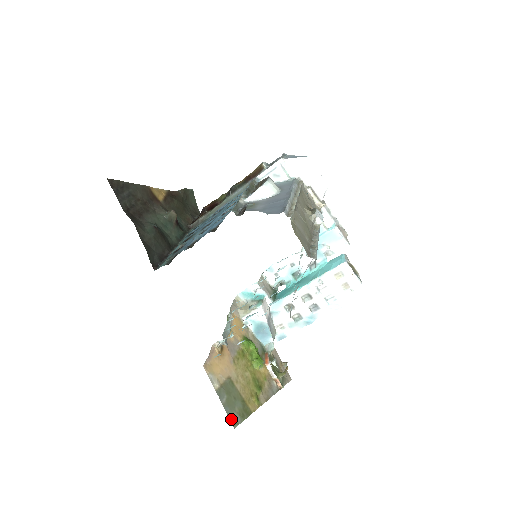
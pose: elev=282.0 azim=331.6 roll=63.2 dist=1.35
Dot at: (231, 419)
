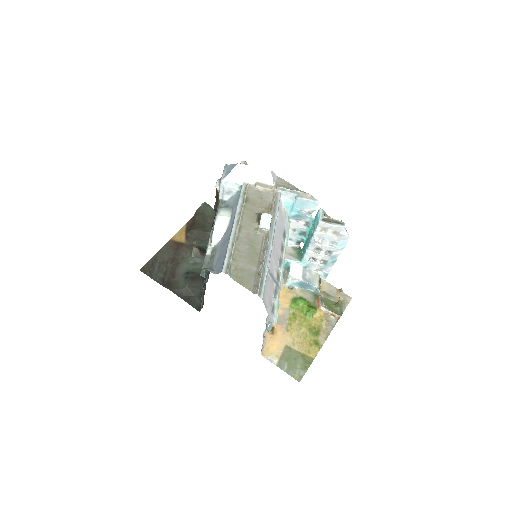
Dot at: (295, 377)
